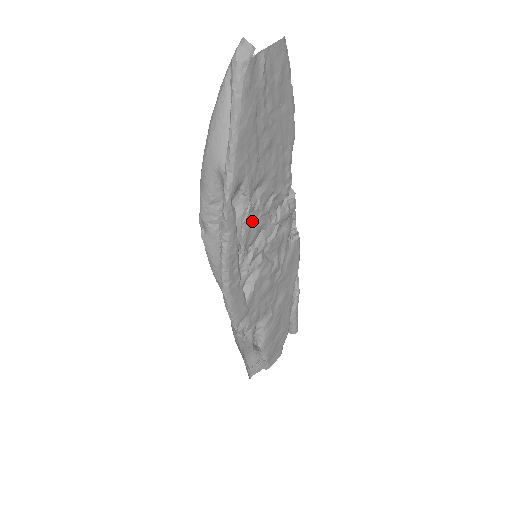
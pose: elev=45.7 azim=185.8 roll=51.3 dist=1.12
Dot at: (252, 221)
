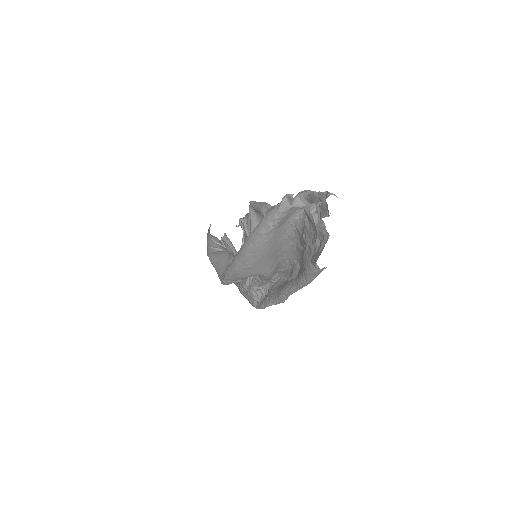
Dot at: occluded
